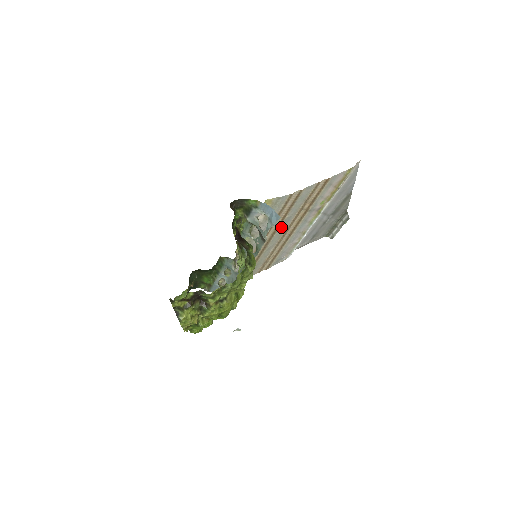
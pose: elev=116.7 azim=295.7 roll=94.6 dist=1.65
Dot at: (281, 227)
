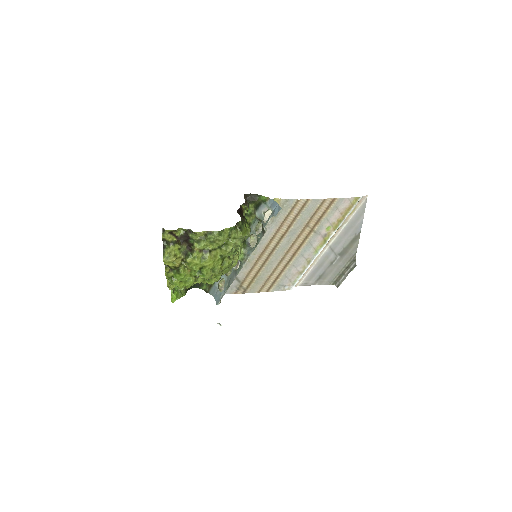
Dot at: (286, 239)
